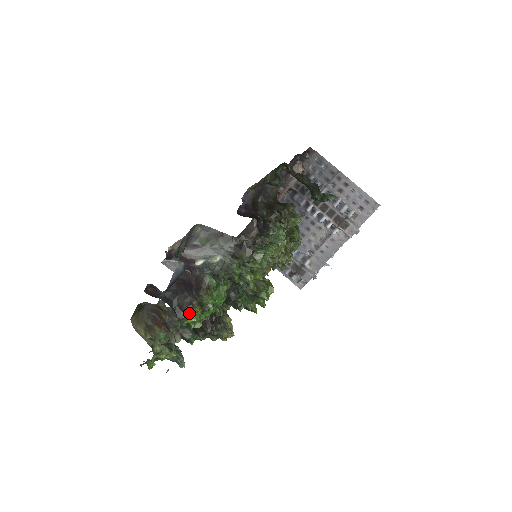
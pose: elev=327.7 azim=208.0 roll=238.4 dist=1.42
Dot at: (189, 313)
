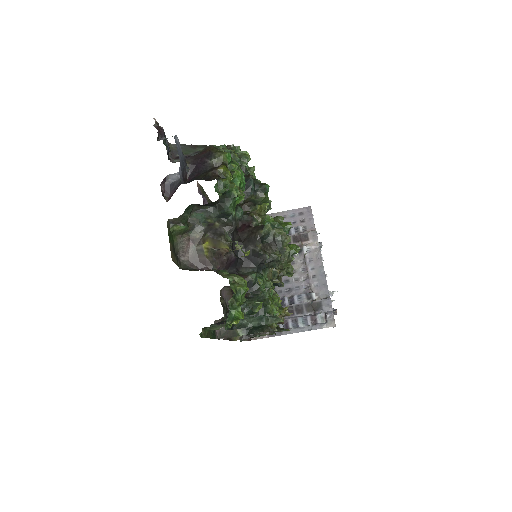
Dot at: (219, 174)
